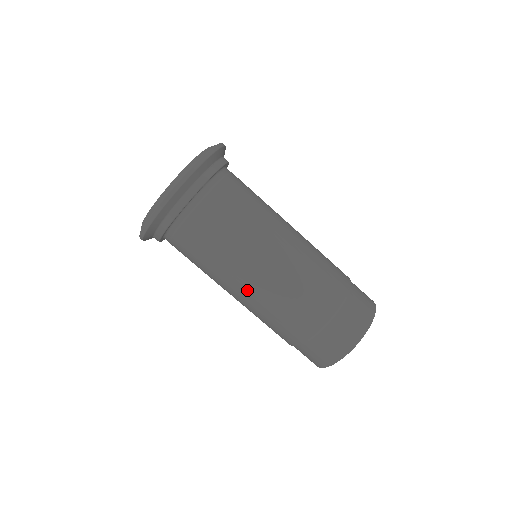
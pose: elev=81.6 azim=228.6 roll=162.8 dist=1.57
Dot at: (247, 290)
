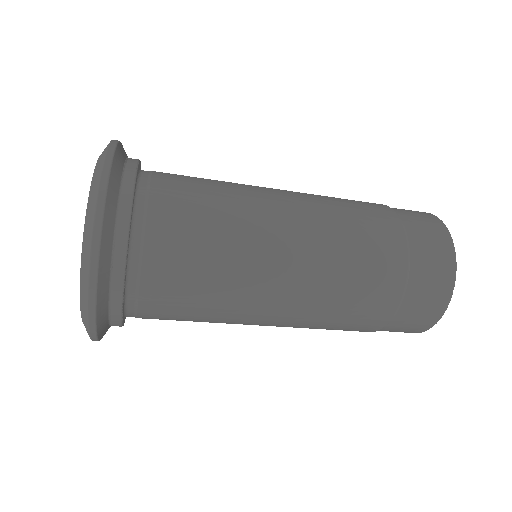
Dot at: occluded
